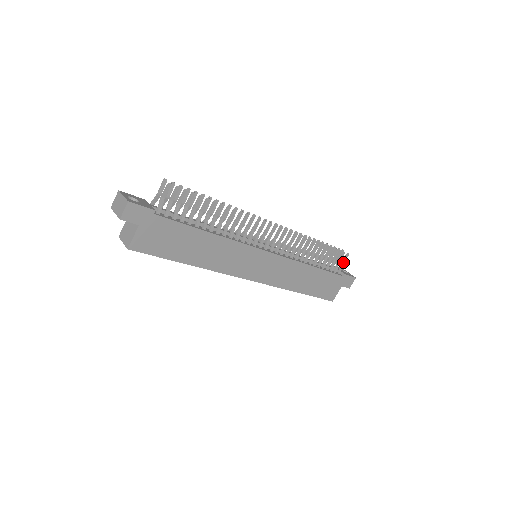
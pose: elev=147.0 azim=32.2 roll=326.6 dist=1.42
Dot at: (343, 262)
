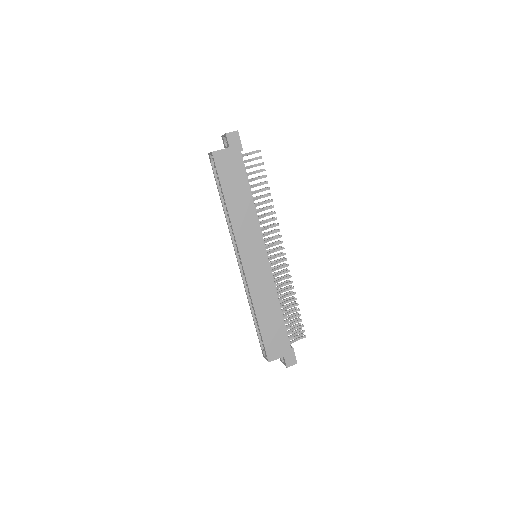
Dot at: (298, 339)
